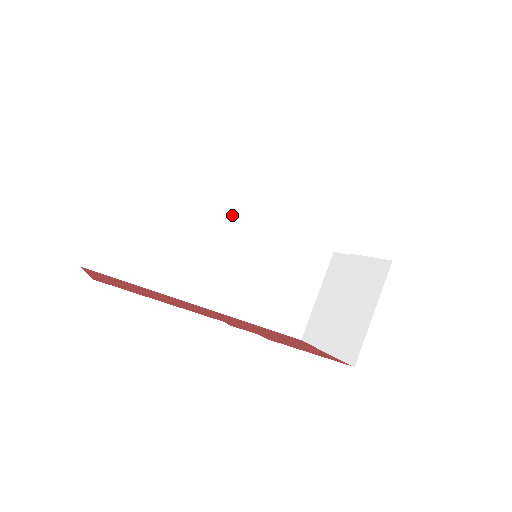
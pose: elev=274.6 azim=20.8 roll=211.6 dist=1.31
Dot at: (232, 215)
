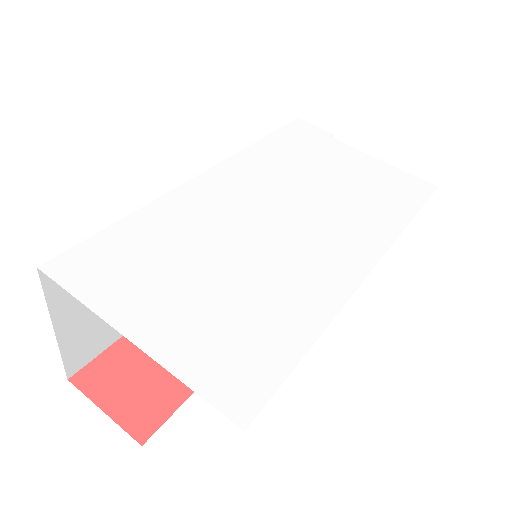
Dot at: occluded
